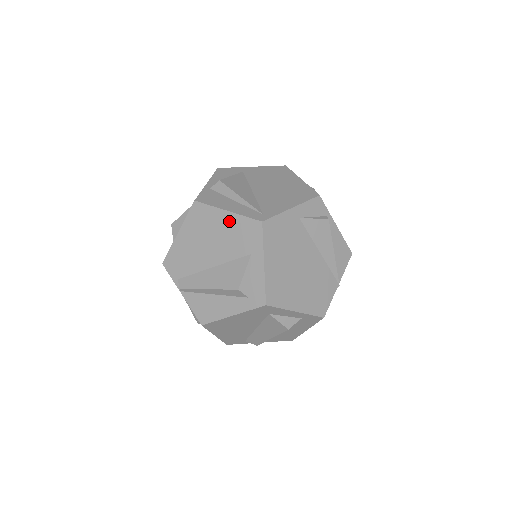
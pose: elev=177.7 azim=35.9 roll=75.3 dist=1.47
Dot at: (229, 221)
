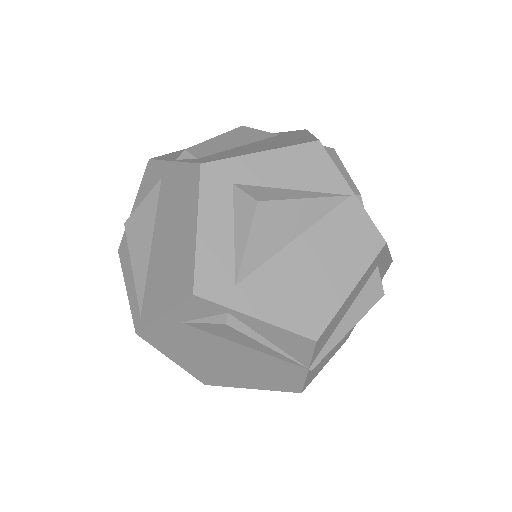
Dot at: occluded
